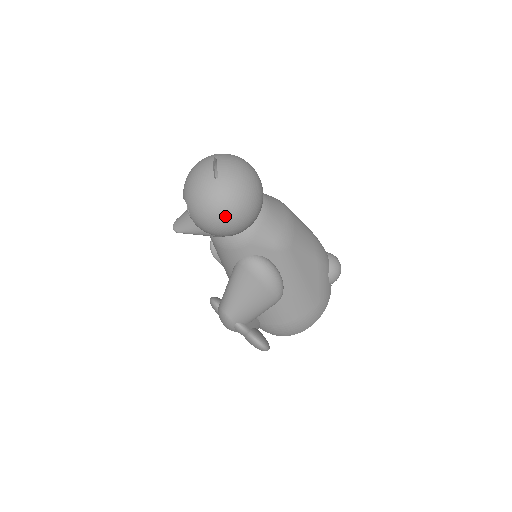
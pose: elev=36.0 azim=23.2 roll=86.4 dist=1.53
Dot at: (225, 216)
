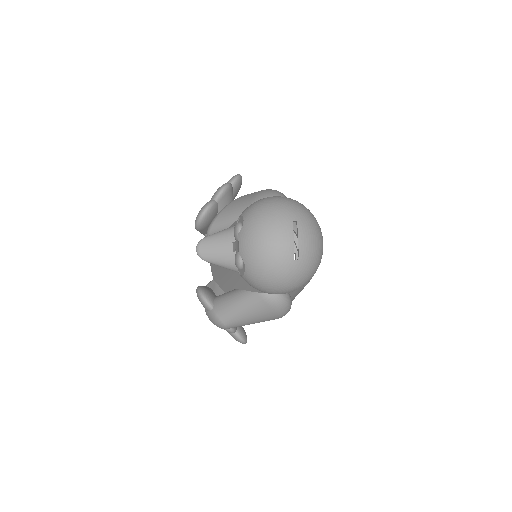
Dot at: (288, 291)
